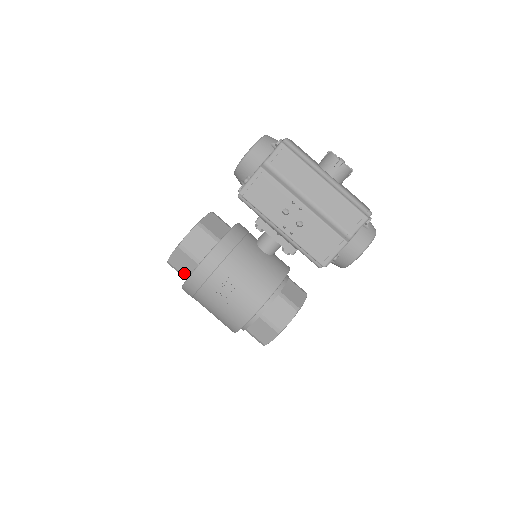
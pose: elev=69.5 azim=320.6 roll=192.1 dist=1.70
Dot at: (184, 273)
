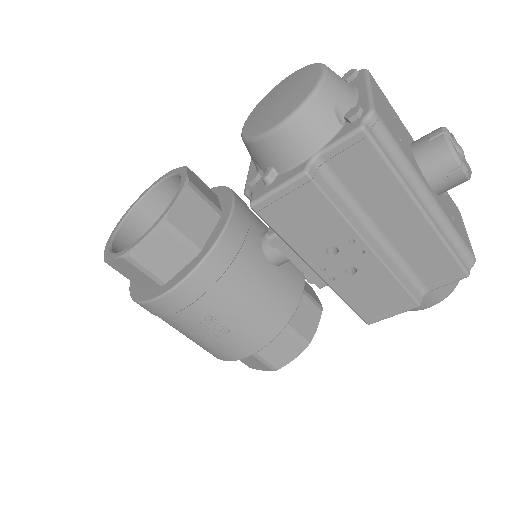
Dot at: (134, 282)
